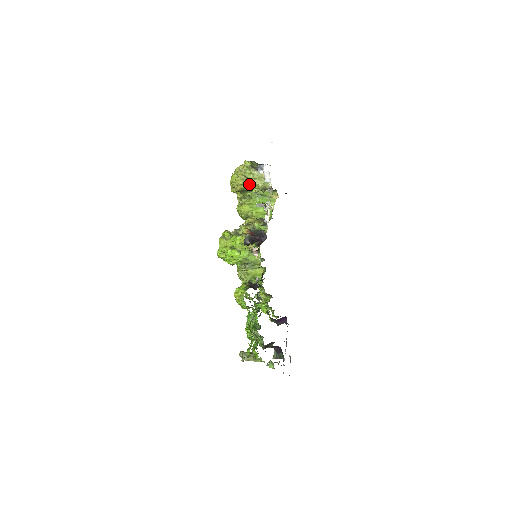
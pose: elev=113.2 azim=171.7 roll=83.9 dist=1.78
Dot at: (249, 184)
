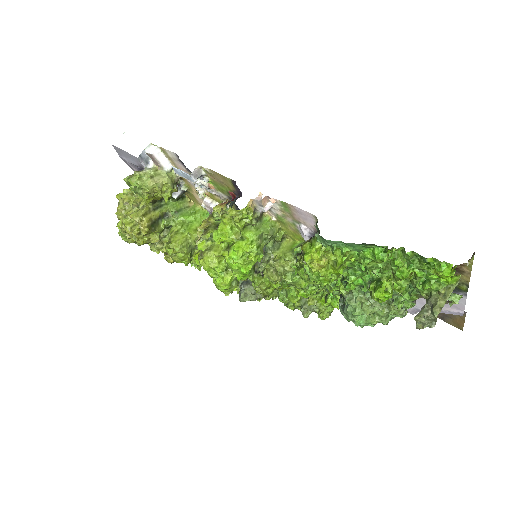
Dot at: (151, 210)
